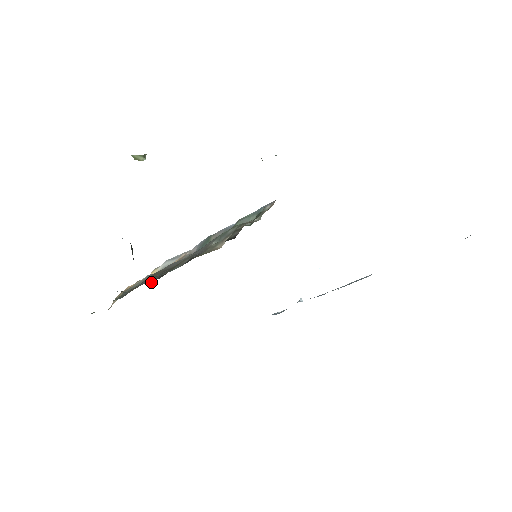
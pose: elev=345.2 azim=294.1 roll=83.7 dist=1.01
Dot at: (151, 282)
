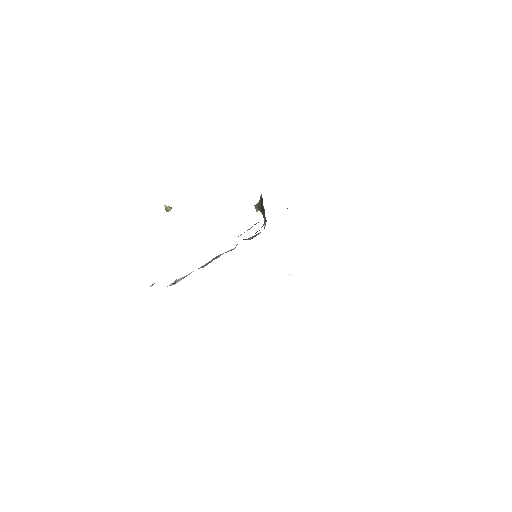
Dot at: occluded
